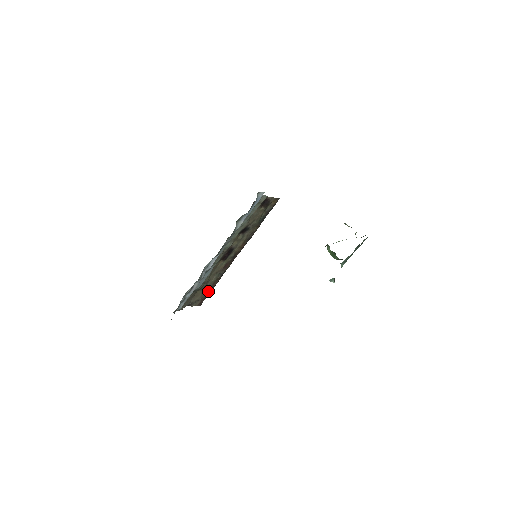
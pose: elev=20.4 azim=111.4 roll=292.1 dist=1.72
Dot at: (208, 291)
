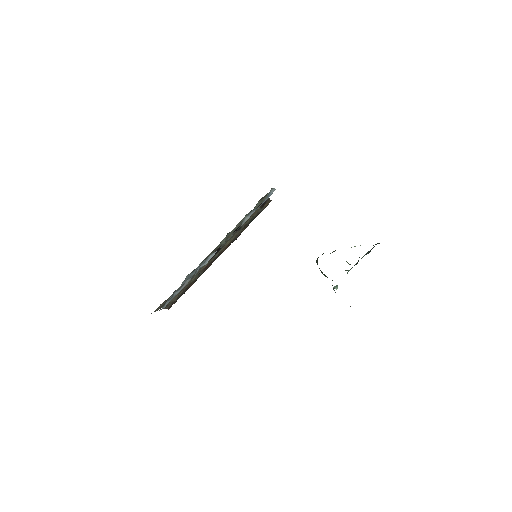
Dot at: (182, 293)
